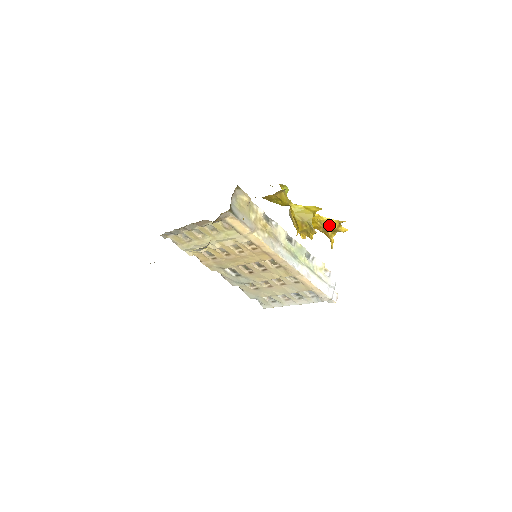
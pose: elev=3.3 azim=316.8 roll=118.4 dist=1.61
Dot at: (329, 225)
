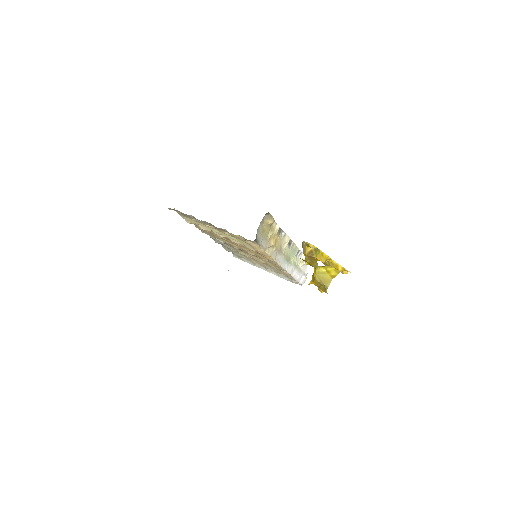
Dot at: occluded
